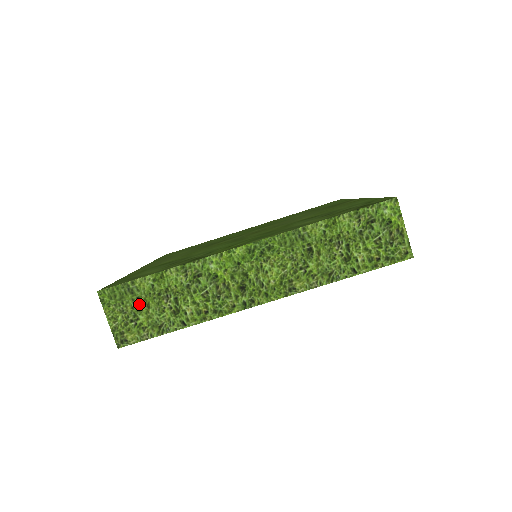
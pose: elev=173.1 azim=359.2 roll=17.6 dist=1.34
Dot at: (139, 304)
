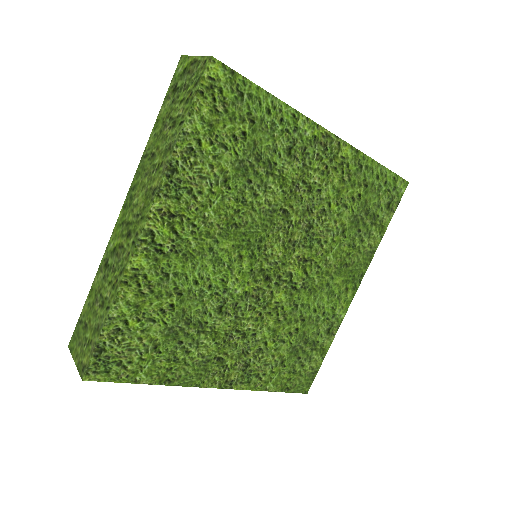
Dot at: (86, 327)
